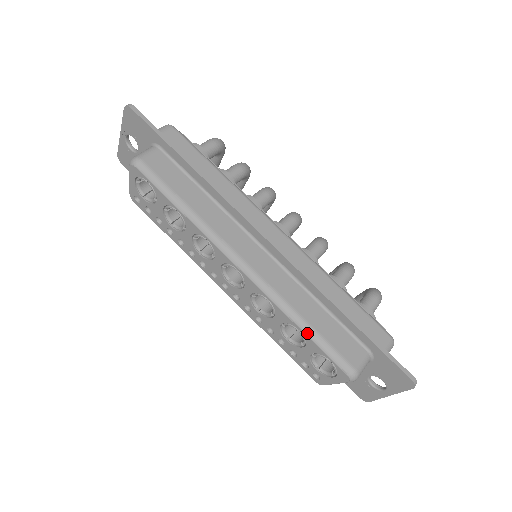
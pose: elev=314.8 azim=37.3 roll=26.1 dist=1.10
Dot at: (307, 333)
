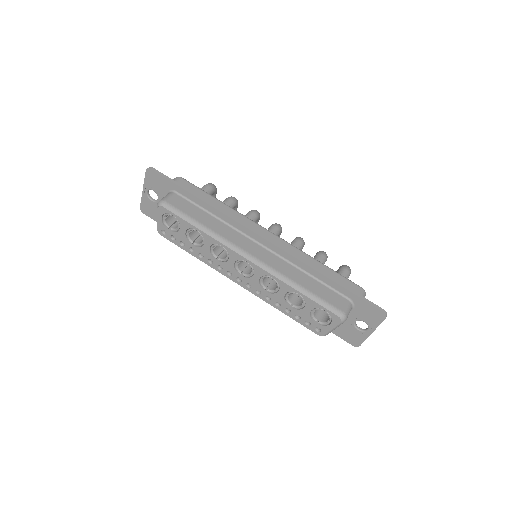
Dot at: (305, 294)
